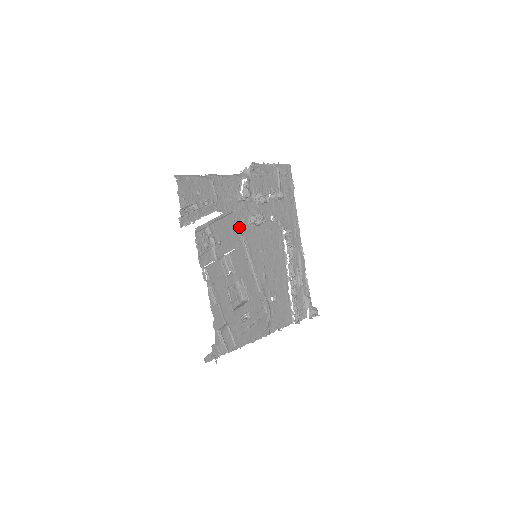
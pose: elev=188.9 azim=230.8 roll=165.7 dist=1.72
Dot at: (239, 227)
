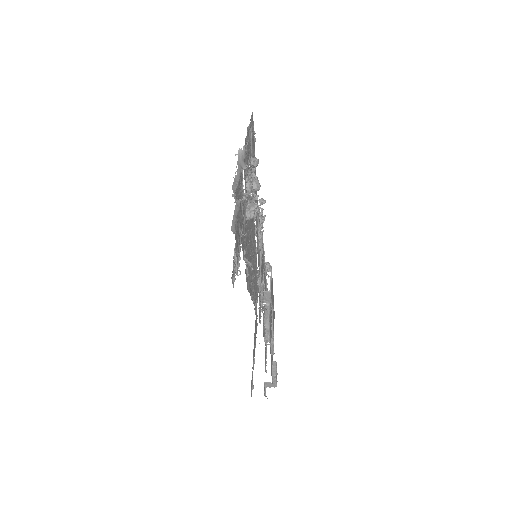
Dot at: occluded
